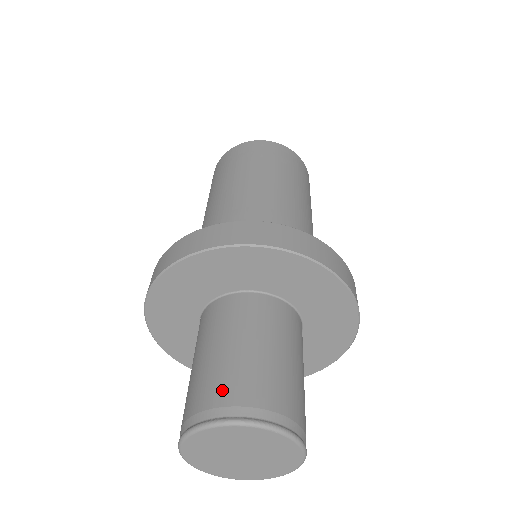
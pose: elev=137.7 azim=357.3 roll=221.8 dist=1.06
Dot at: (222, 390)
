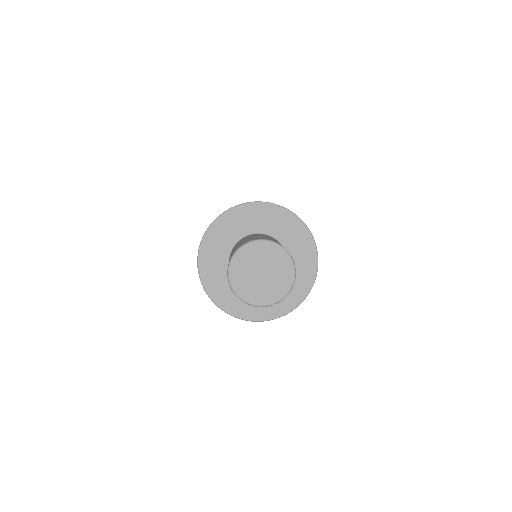
Dot at: occluded
